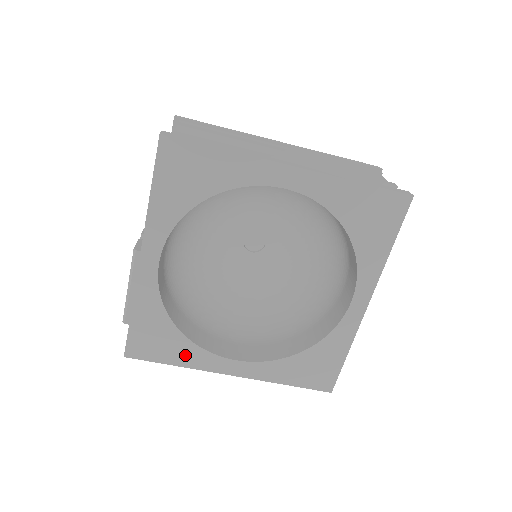
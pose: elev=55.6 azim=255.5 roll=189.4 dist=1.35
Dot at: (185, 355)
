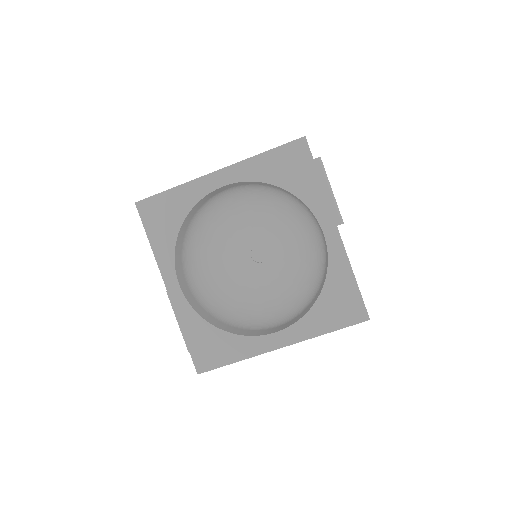
Dot at: (237, 349)
